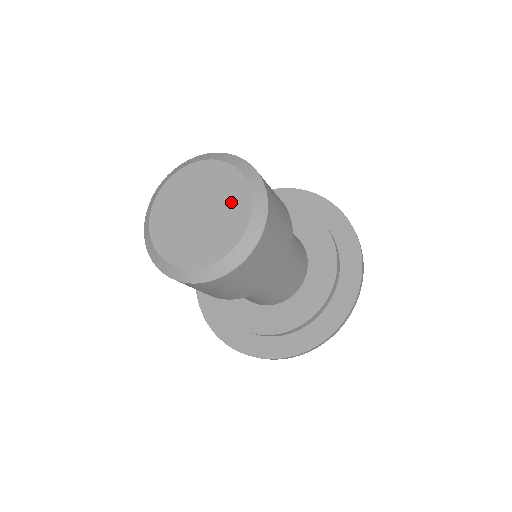
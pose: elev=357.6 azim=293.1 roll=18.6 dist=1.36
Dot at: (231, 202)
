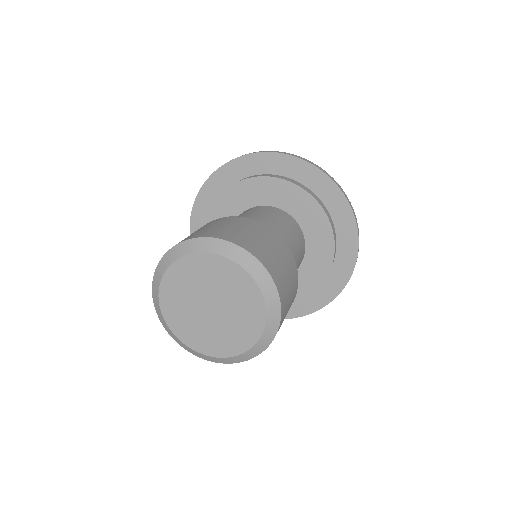
Dot at: (239, 294)
